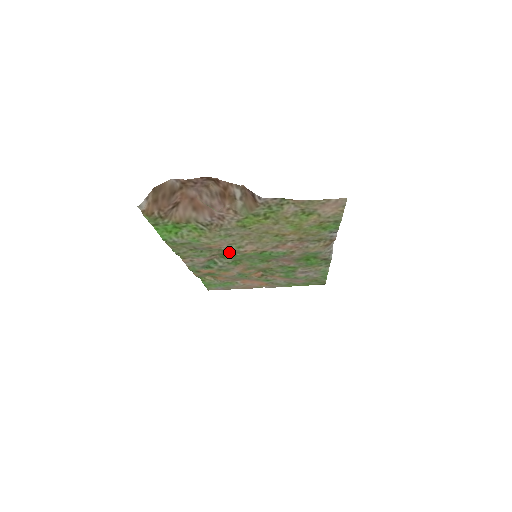
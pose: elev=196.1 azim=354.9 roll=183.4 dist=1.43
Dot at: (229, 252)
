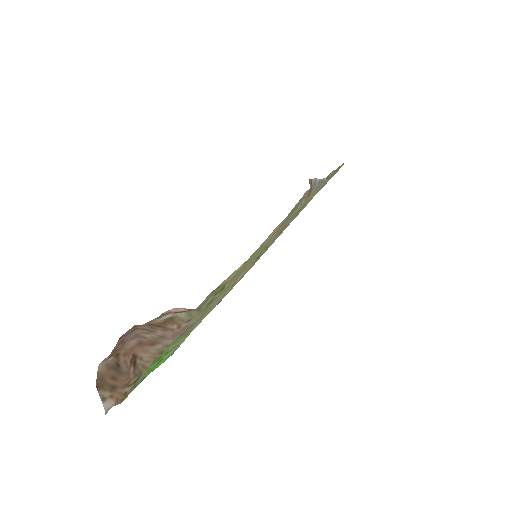
Dot at: occluded
